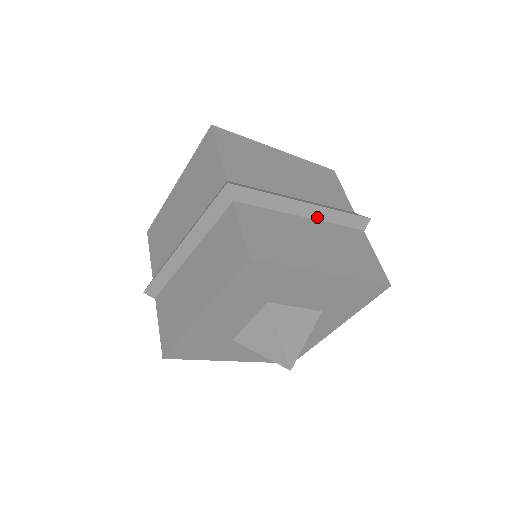
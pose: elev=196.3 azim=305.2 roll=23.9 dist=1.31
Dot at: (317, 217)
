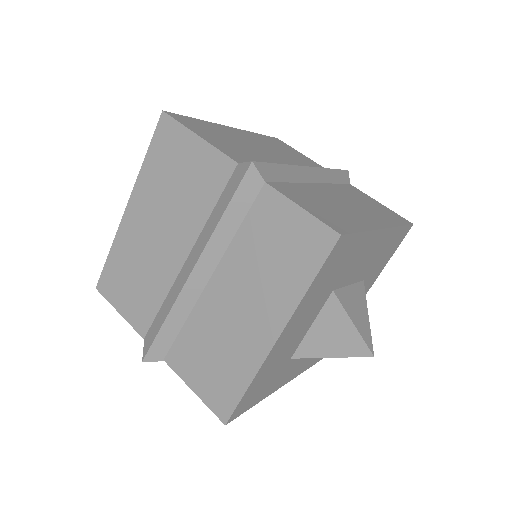
Dot at: (321, 180)
